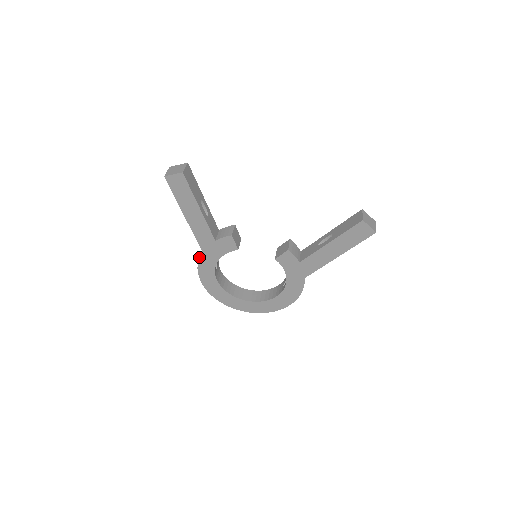
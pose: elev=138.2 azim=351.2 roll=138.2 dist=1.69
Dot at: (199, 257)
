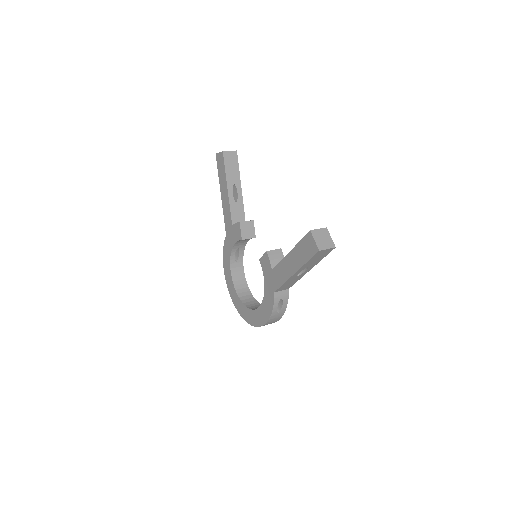
Dot at: (224, 240)
